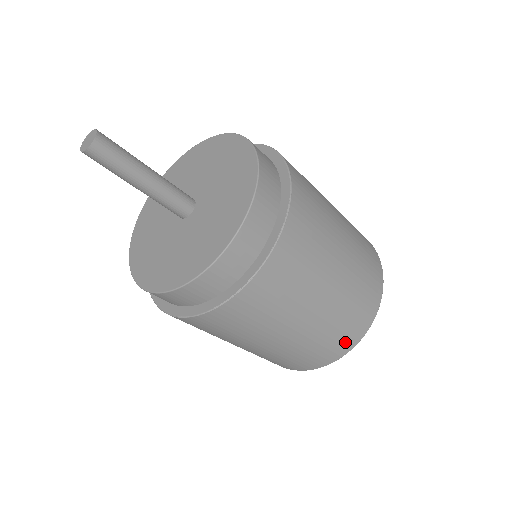
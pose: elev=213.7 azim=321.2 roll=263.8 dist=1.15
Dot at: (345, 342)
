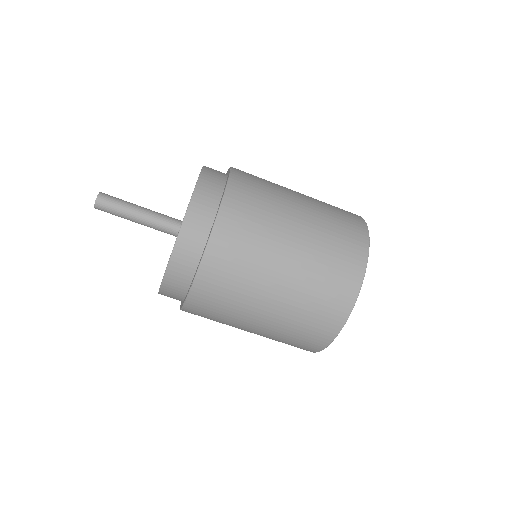
Dot at: (323, 331)
